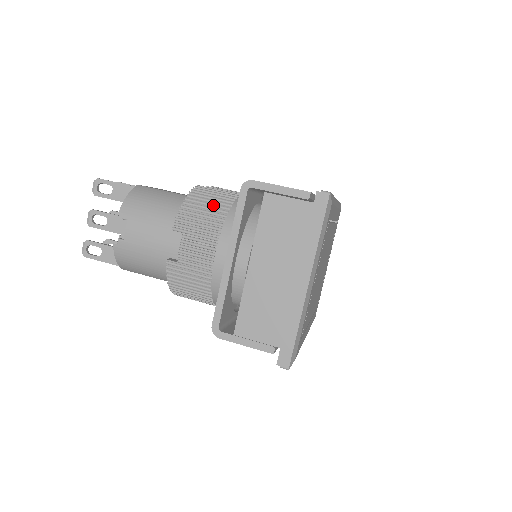
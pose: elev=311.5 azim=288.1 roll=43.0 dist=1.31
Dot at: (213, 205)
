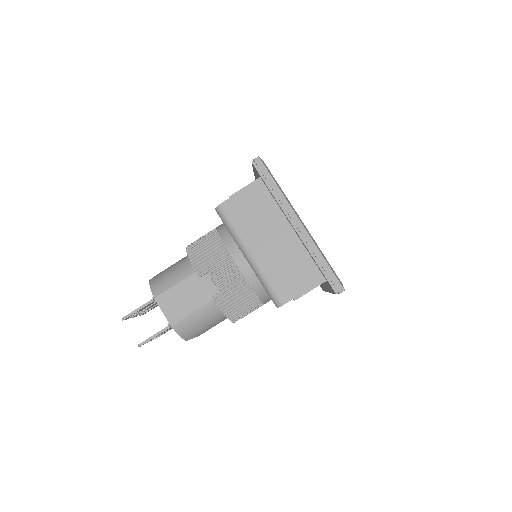
Dot at: (243, 301)
